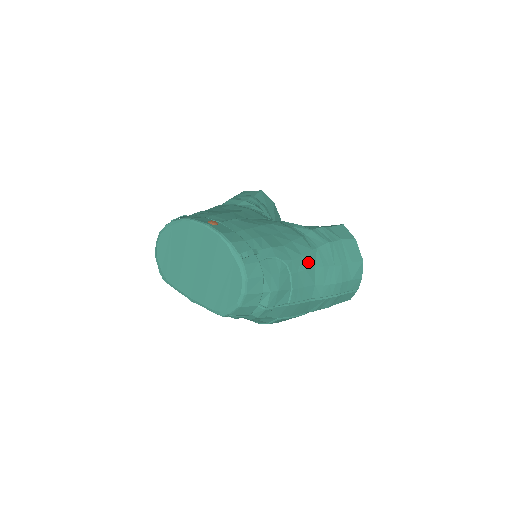
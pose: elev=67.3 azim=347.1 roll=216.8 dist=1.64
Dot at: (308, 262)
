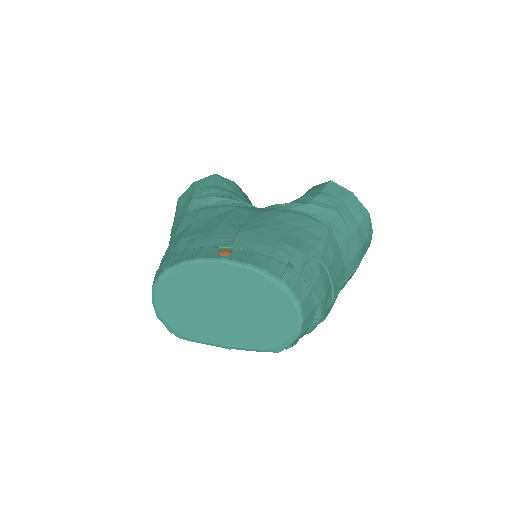
Dot at: (332, 245)
